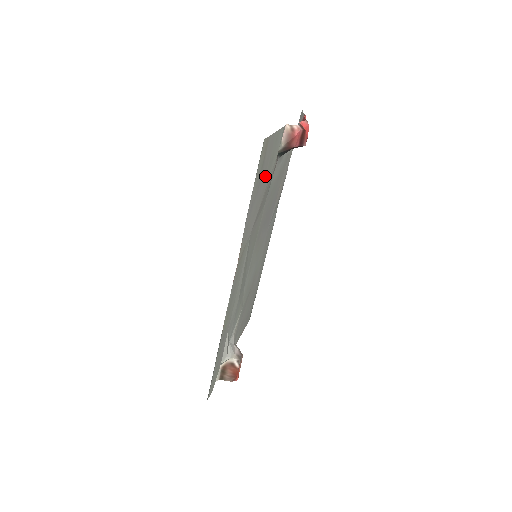
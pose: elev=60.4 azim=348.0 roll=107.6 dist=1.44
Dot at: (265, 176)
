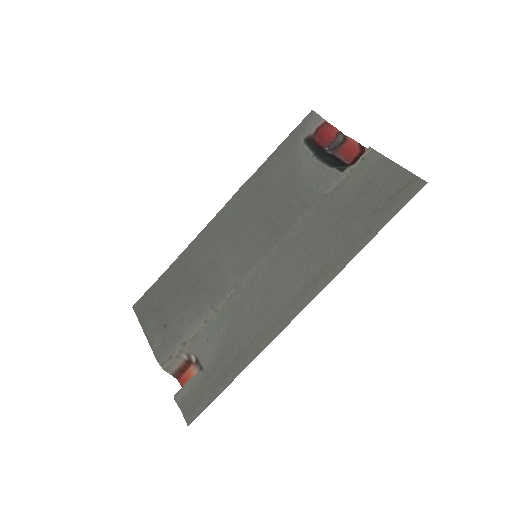
Dot at: (367, 199)
